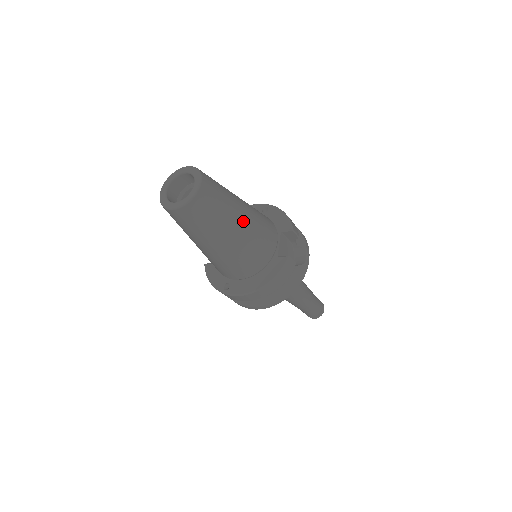
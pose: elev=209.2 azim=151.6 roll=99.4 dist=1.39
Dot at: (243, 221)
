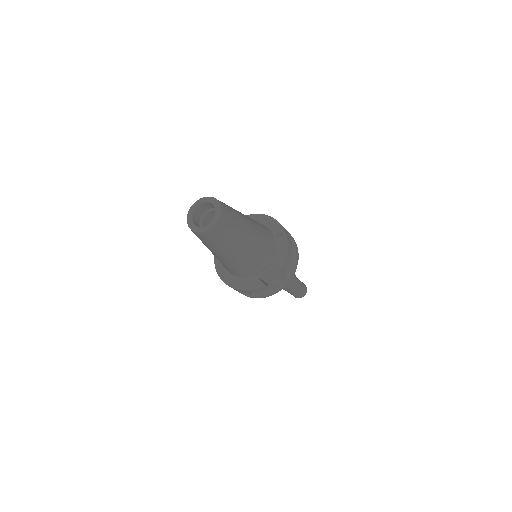
Dot at: (239, 252)
